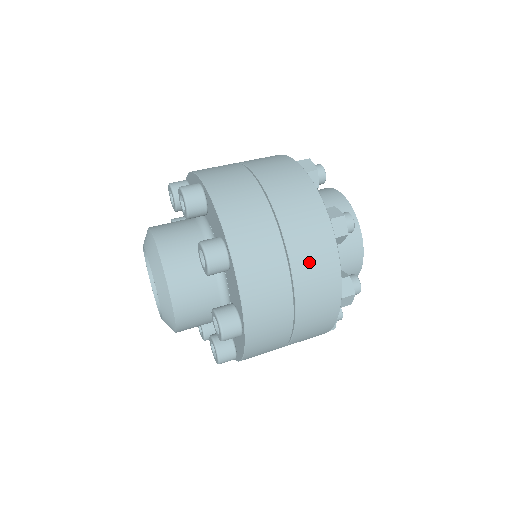
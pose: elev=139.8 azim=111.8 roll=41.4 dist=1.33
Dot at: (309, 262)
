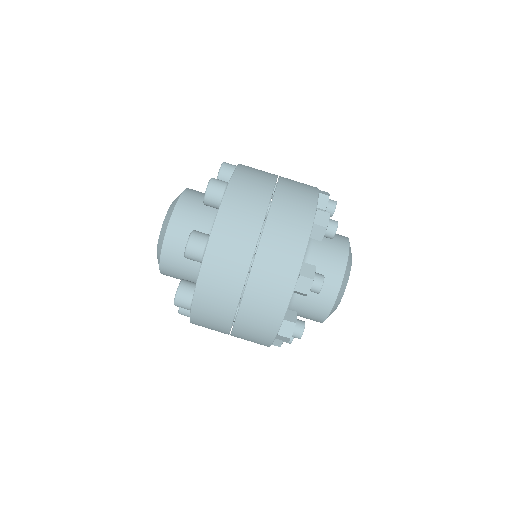
Dot at: occluded
